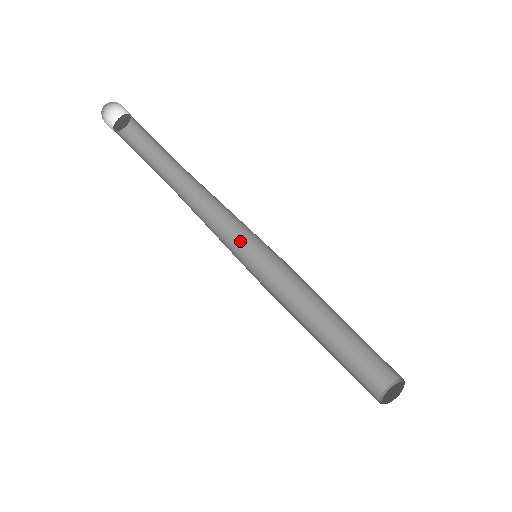
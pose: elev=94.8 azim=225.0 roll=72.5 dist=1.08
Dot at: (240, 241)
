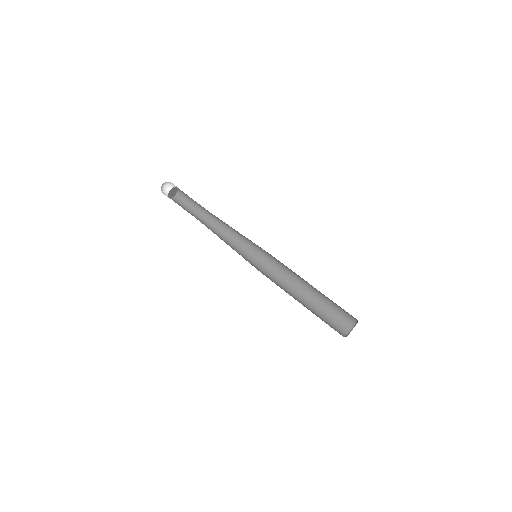
Dot at: (243, 254)
